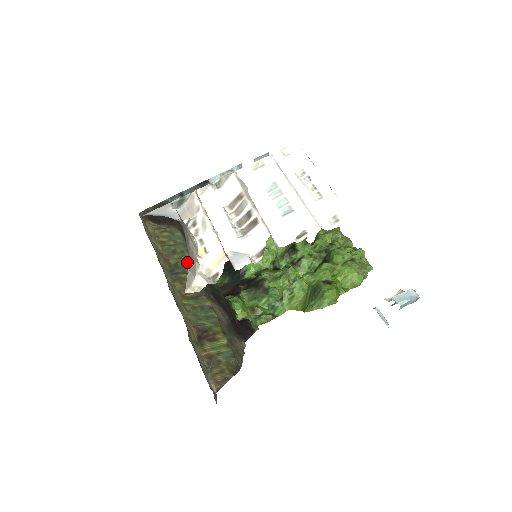
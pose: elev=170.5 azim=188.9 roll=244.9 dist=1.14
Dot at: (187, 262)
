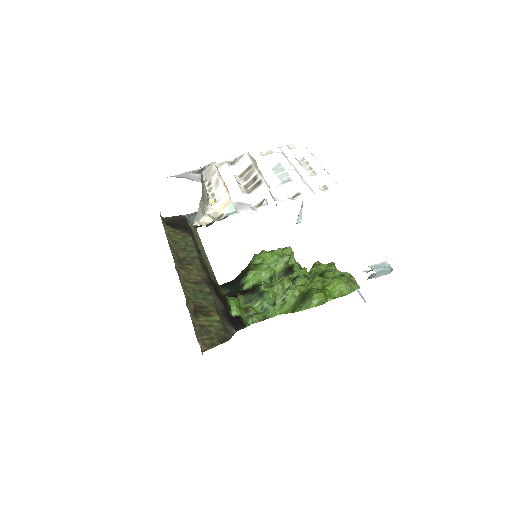
Dot at: (194, 258)
